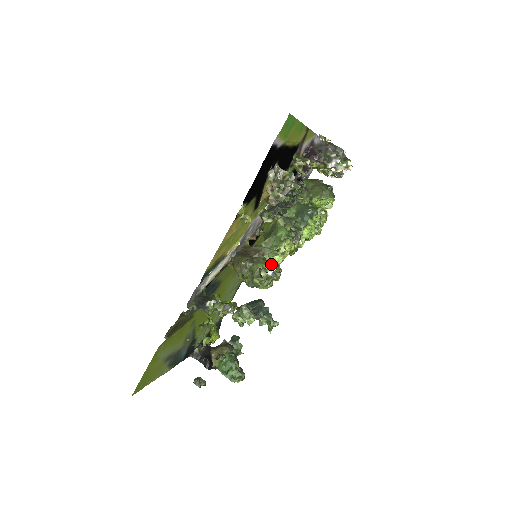
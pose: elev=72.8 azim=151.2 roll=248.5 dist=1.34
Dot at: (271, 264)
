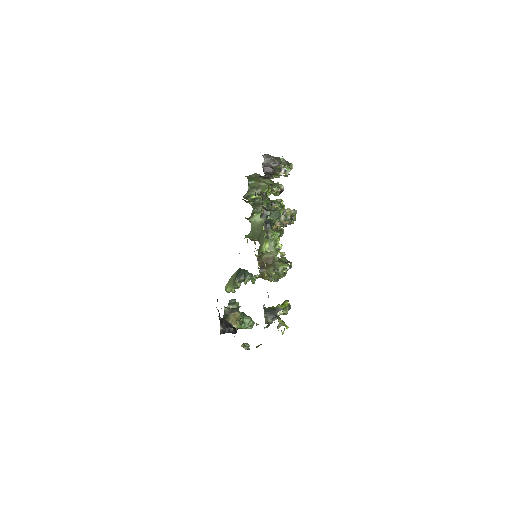
Dot at: (282, 261)
